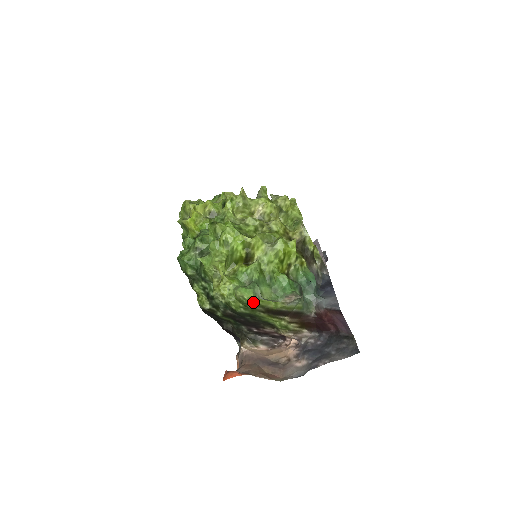
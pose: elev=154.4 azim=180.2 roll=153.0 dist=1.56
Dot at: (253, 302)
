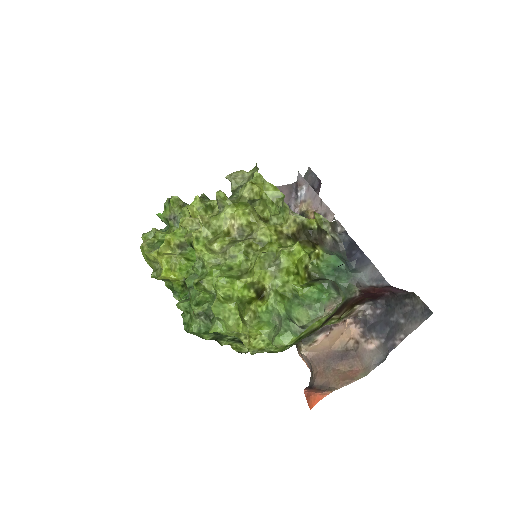
Dot at: (297, 339)
